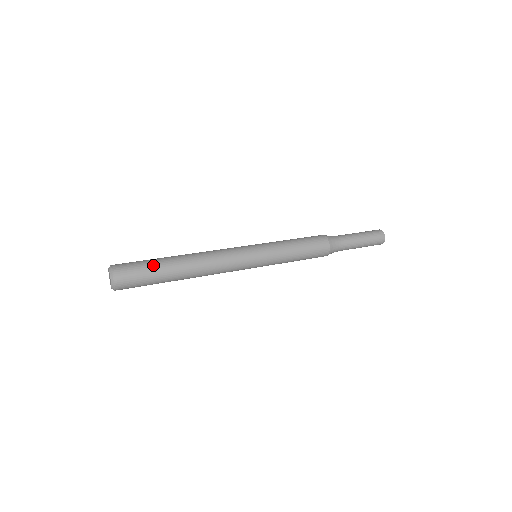
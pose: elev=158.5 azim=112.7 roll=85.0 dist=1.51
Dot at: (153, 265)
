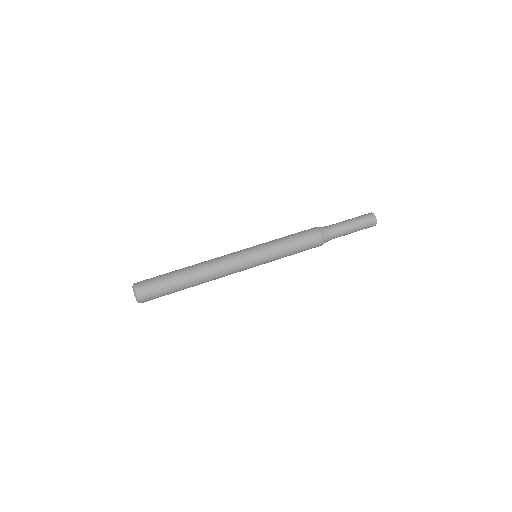
Dot at: (167, 278)
